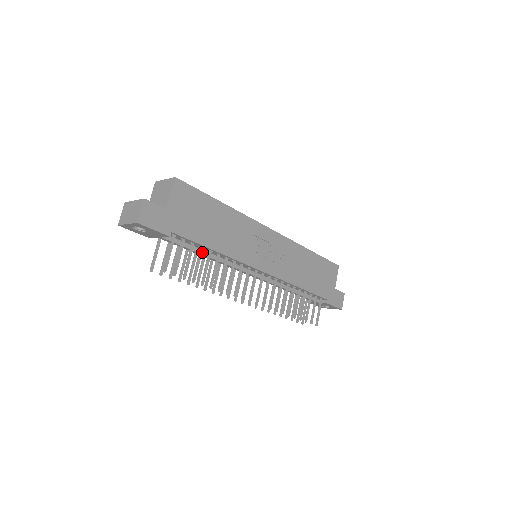
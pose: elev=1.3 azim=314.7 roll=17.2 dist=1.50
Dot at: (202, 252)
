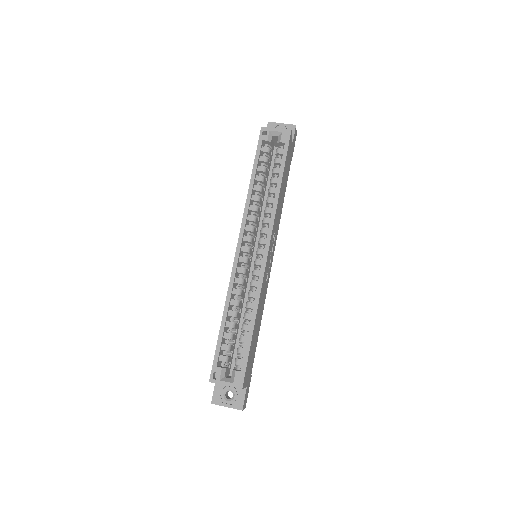
Dot at: occluded
